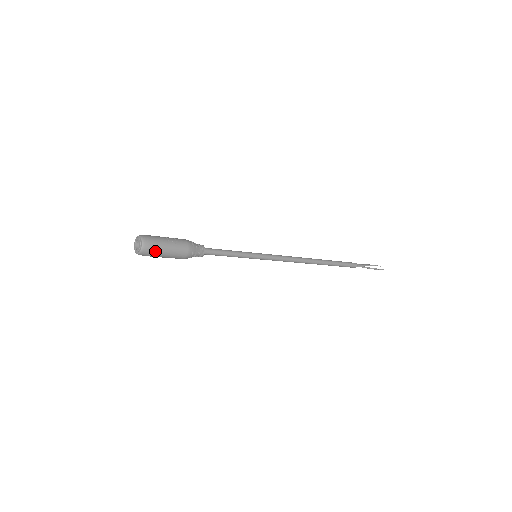
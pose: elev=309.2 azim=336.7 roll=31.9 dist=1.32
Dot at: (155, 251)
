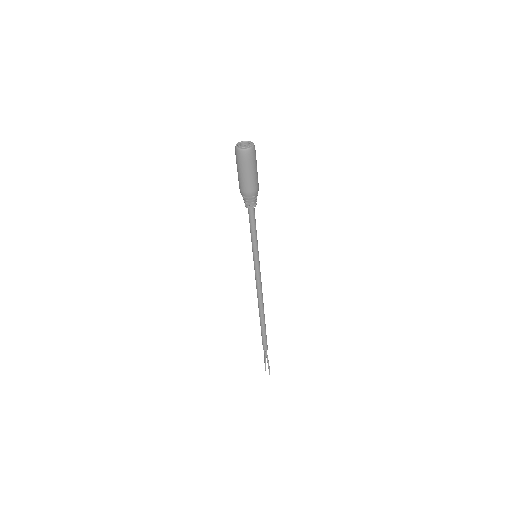
Dot at: (255, 159)
